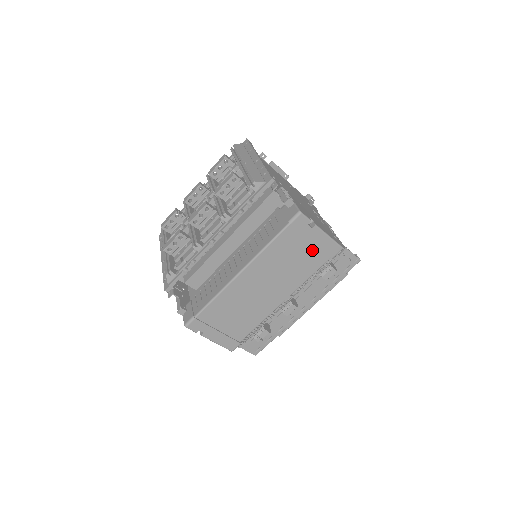
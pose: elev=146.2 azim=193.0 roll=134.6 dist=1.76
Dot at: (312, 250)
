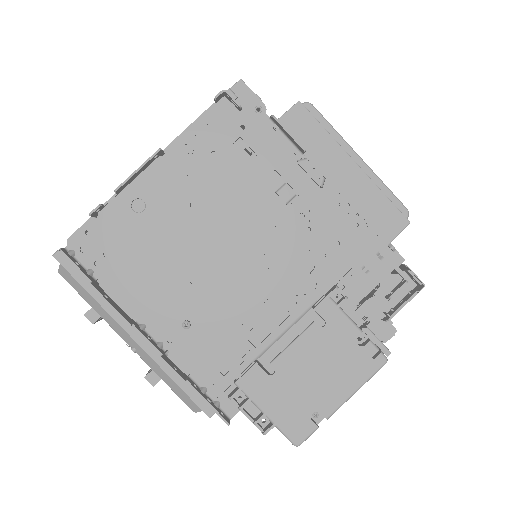
Dot at: occluded
